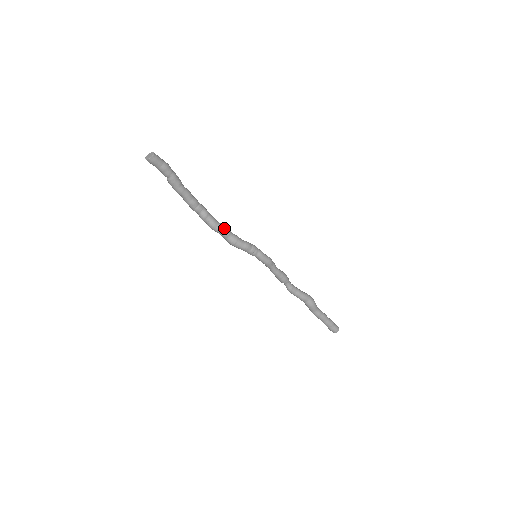
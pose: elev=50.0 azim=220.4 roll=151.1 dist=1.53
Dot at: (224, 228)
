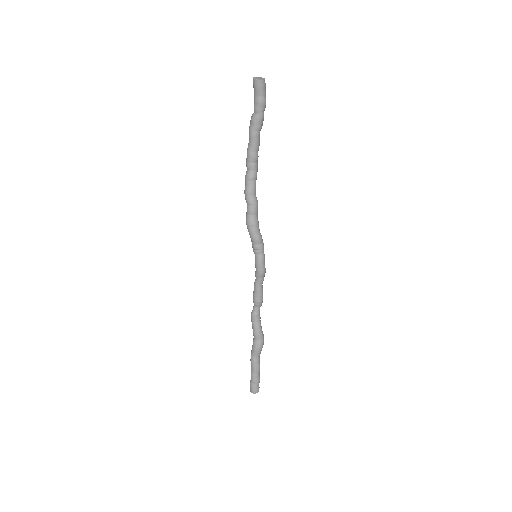
Dot at: (255, 203)
